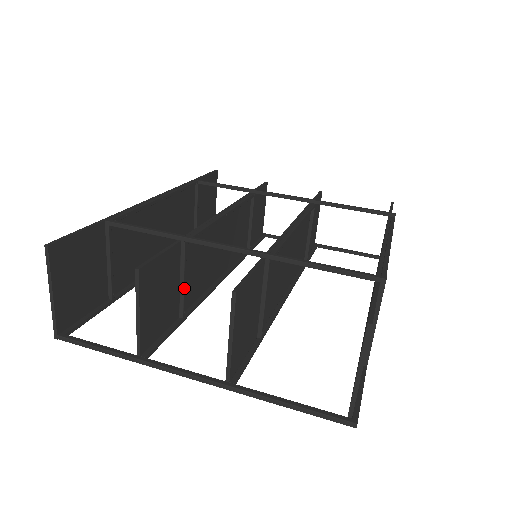
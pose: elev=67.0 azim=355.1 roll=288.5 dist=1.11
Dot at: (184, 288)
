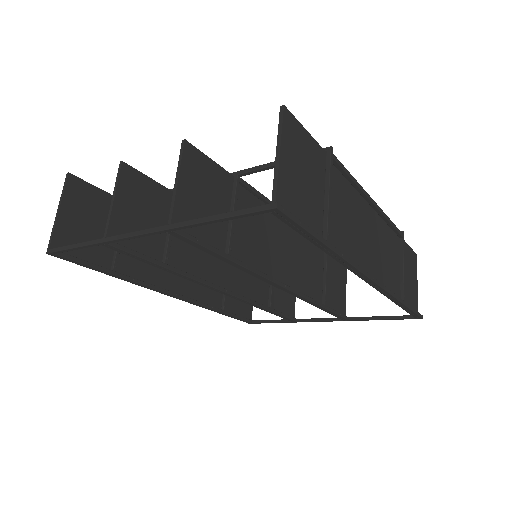
Dot at: occluded
